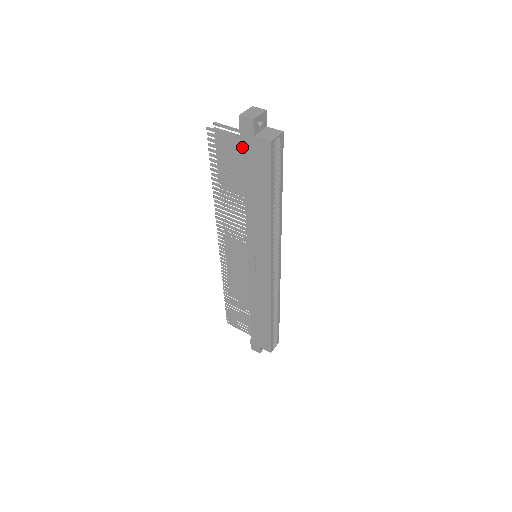
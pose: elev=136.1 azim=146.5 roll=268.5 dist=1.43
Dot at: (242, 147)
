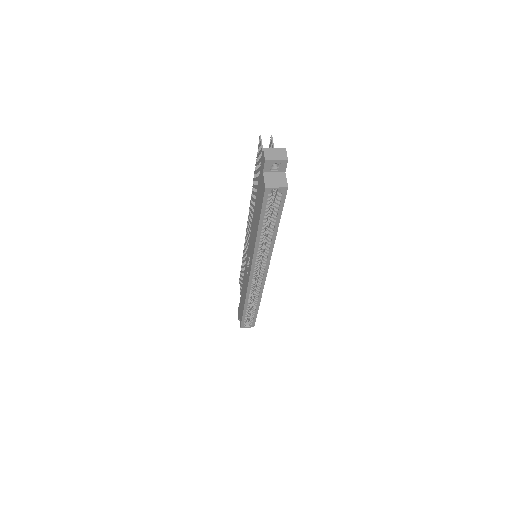
Dot at: (260, 173)
